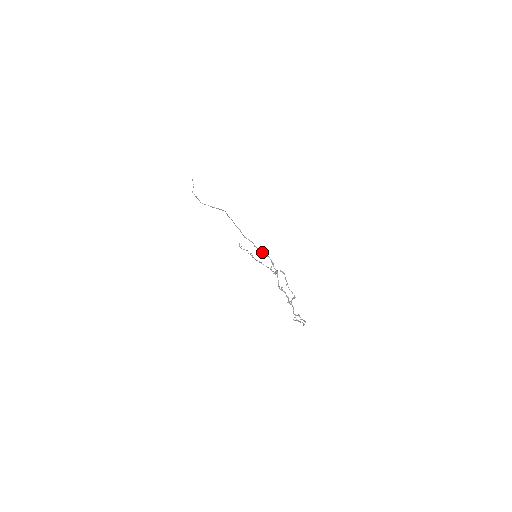
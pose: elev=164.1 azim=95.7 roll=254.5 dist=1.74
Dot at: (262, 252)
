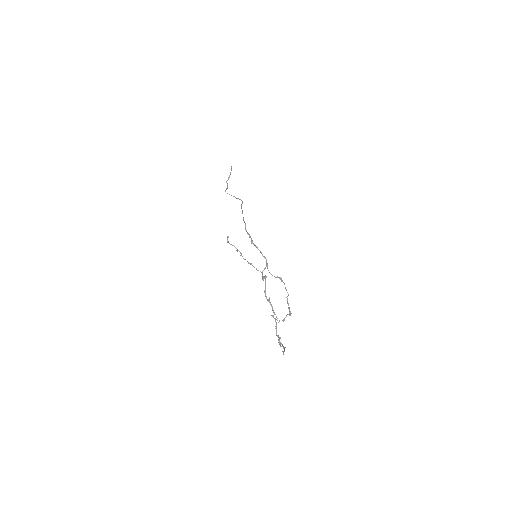
Dot at: occluded
